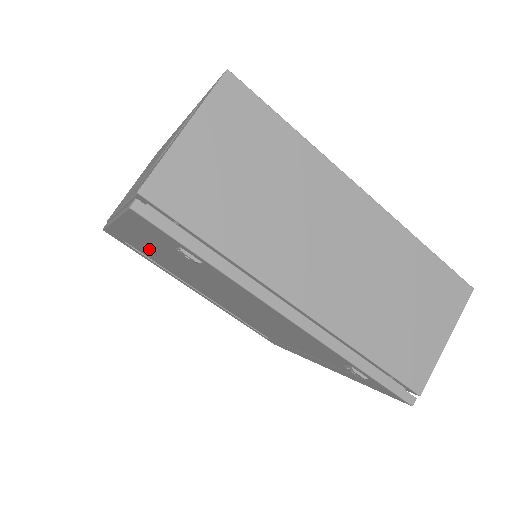
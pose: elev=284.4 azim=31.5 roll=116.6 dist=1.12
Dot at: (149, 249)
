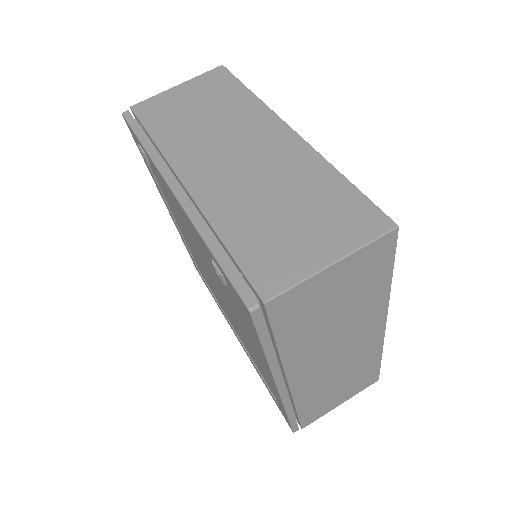
Dot at: (188, 243)
